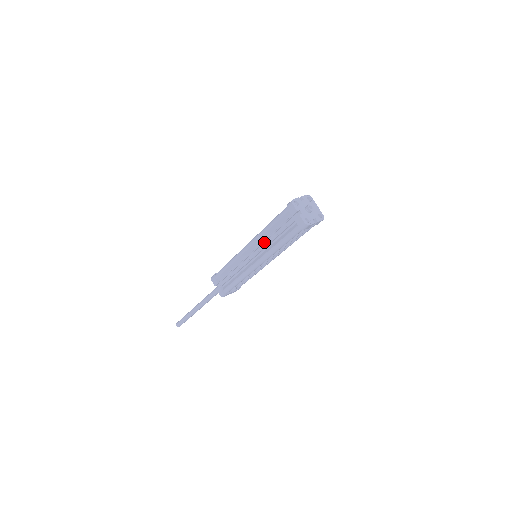
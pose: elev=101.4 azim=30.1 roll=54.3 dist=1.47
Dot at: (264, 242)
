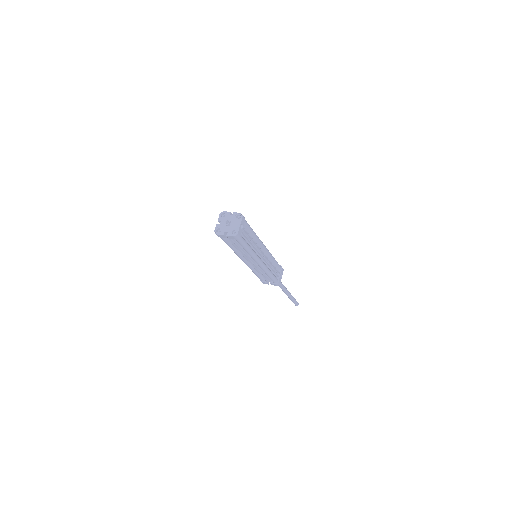
Dot at: occluded
